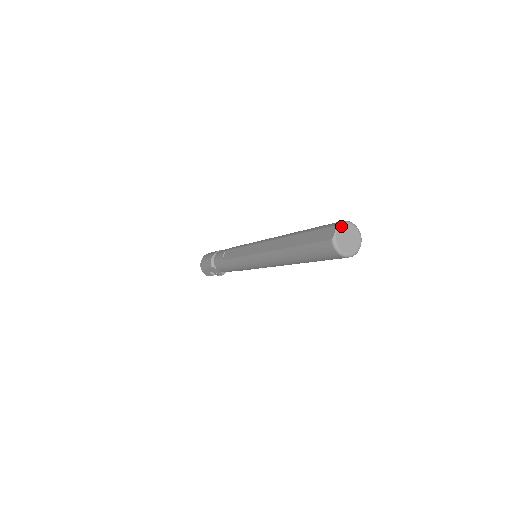
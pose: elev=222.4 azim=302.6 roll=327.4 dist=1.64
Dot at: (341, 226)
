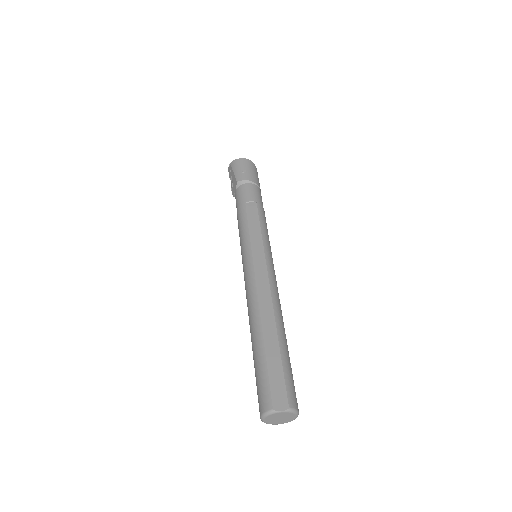
Dot at: (290, 413)
